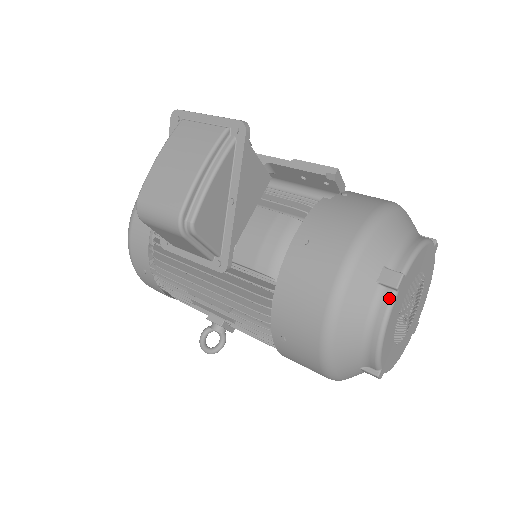
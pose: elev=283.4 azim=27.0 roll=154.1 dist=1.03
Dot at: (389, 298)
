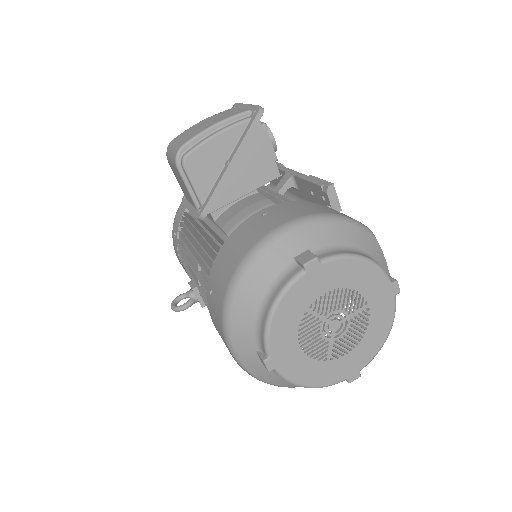
Dot at: (295, 273)
